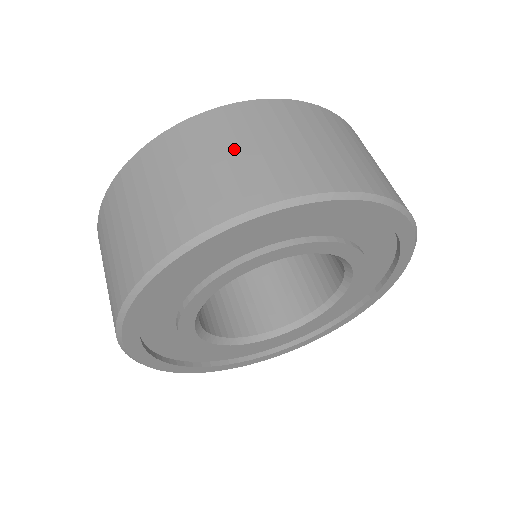
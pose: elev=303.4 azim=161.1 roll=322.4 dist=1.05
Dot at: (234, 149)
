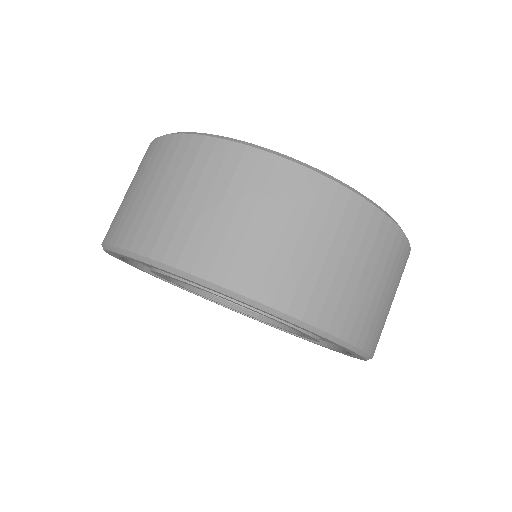
Dot at: (295, 231)
